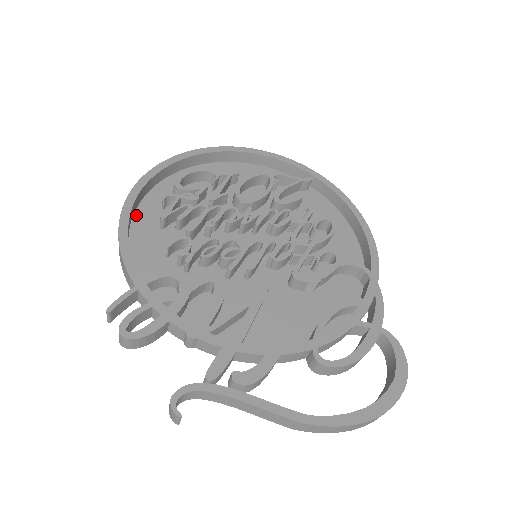
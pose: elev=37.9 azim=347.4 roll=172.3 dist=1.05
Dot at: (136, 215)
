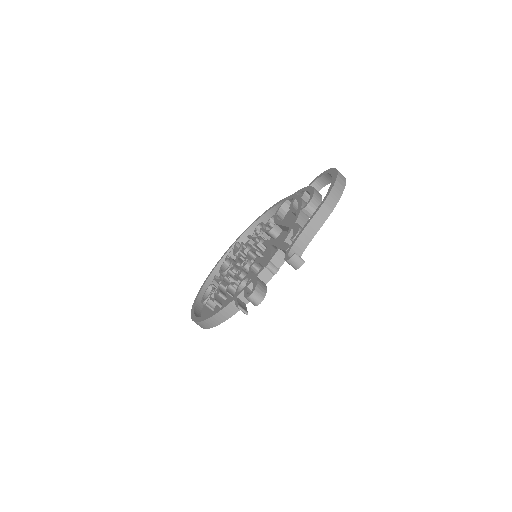
Dot at: occluded
